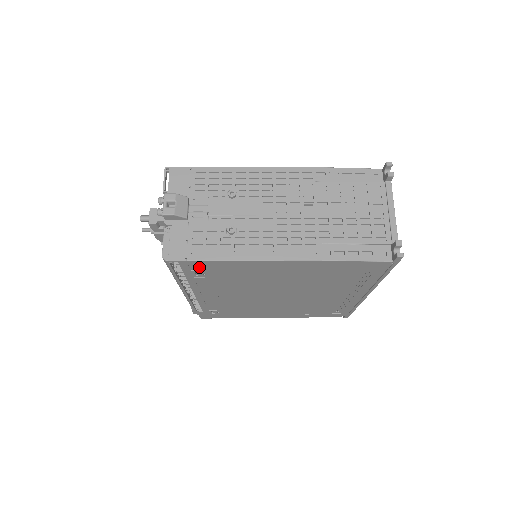
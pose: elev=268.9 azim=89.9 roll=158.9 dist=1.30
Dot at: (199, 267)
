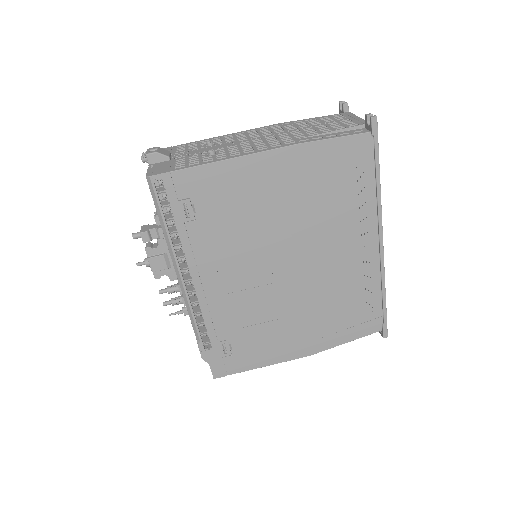
Dot at: (185, 189)
